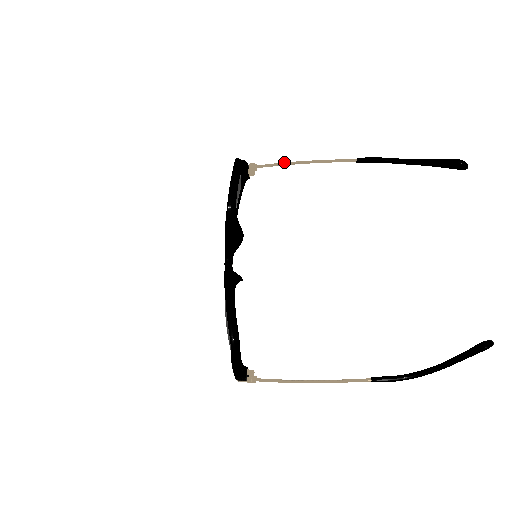
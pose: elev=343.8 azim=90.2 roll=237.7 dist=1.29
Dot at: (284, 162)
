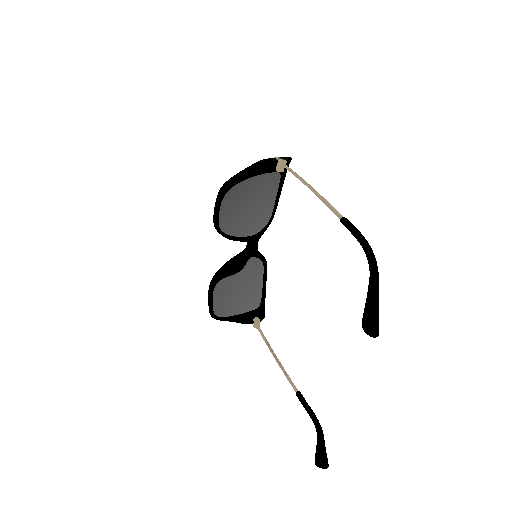
Dot at: (297, 176)
